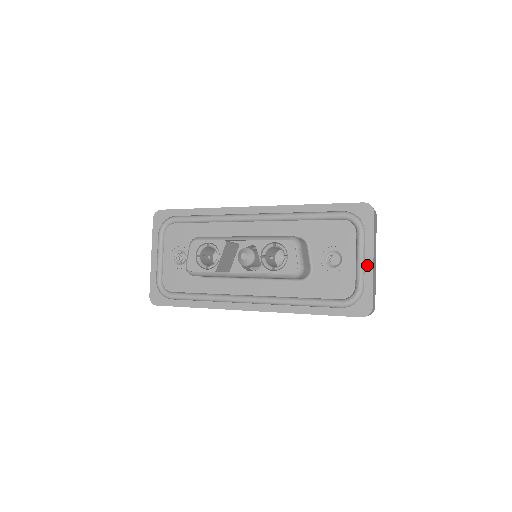
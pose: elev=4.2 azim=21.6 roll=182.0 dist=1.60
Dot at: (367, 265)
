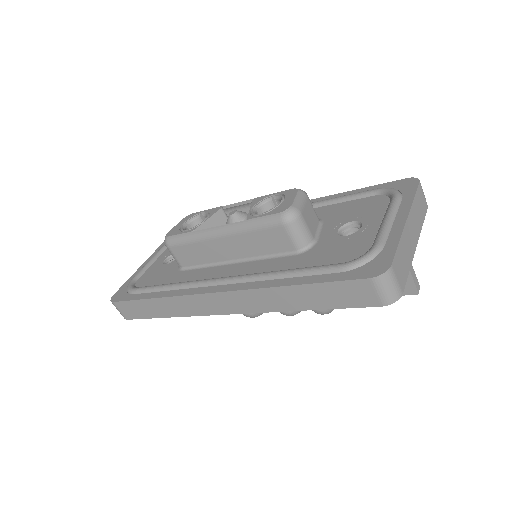
Dot at: (396, 225)
